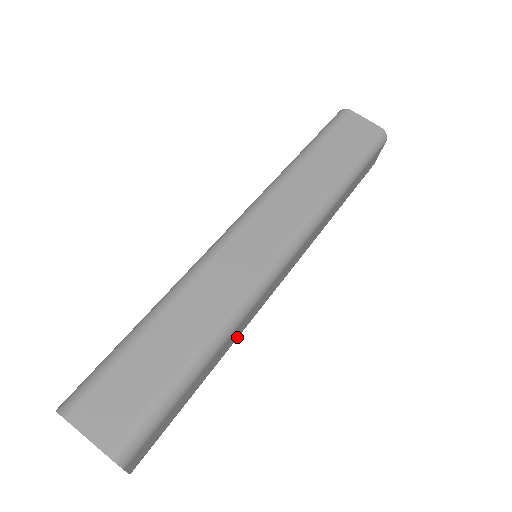
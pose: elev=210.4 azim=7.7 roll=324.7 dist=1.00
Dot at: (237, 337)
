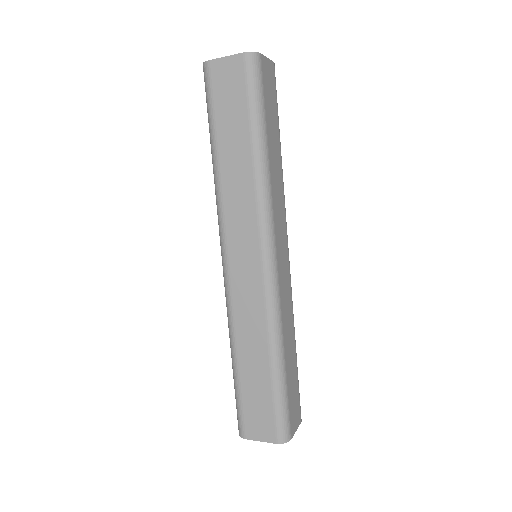
Dot at: (292, 313)
